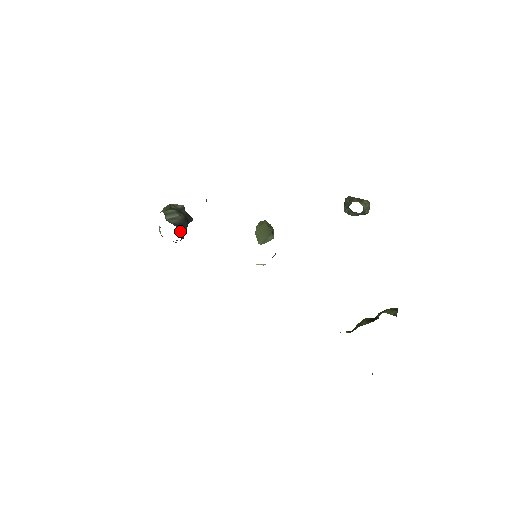
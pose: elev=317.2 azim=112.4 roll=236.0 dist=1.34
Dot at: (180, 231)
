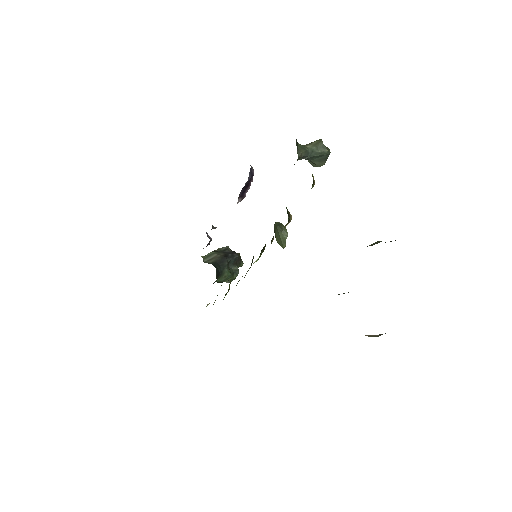
Dot at: (217, 267)
